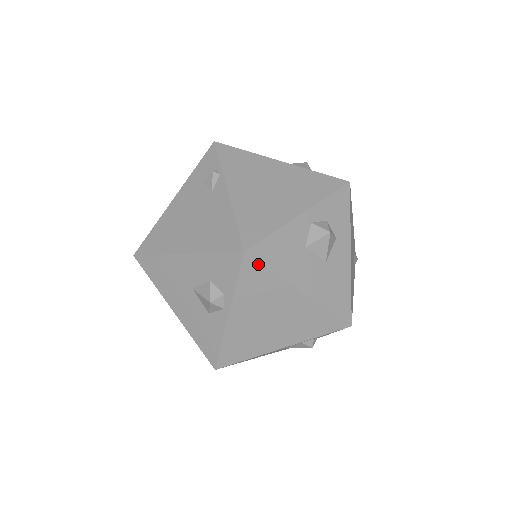
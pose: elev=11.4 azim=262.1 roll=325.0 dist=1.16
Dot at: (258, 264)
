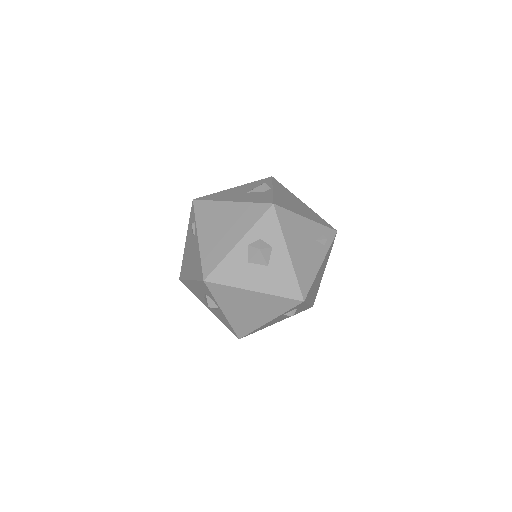
Dot at: (216, 284)
